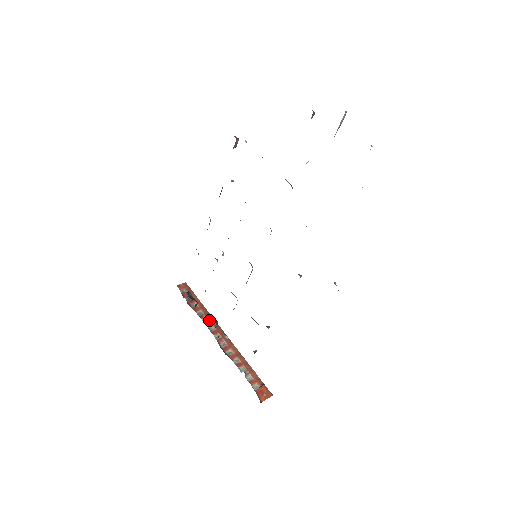
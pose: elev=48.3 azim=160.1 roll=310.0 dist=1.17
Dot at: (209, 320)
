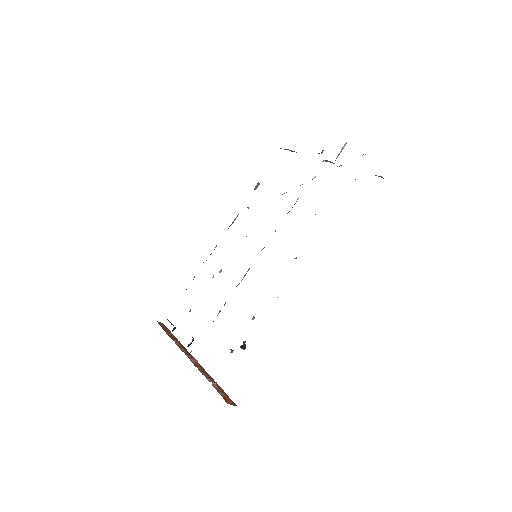
Dot at: (181, 347)
